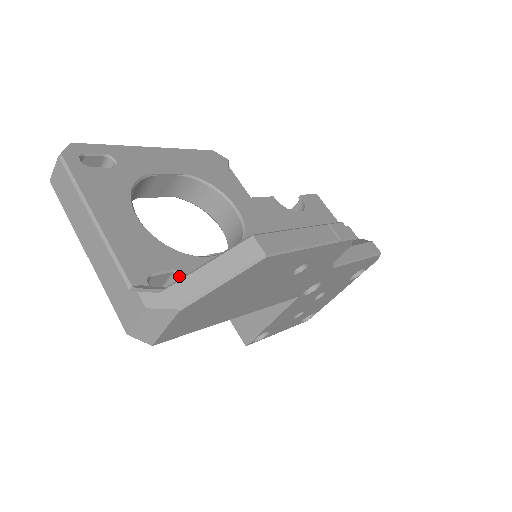
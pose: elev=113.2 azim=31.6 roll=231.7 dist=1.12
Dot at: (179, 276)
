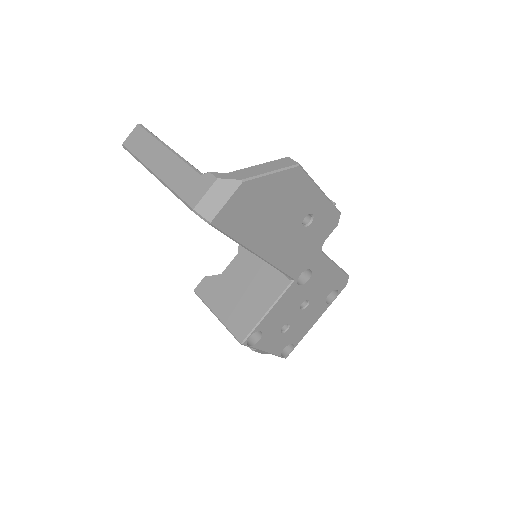
Dot at: occluded
